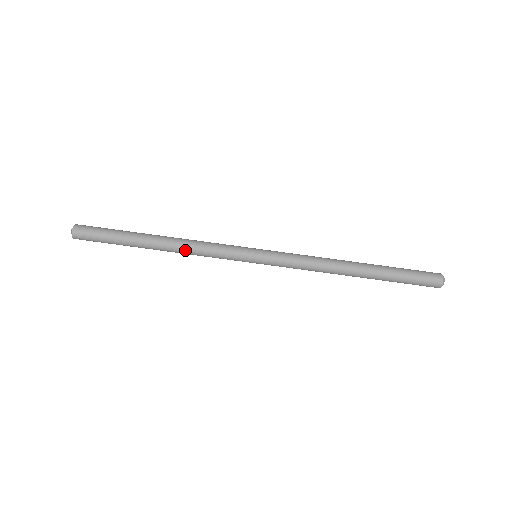
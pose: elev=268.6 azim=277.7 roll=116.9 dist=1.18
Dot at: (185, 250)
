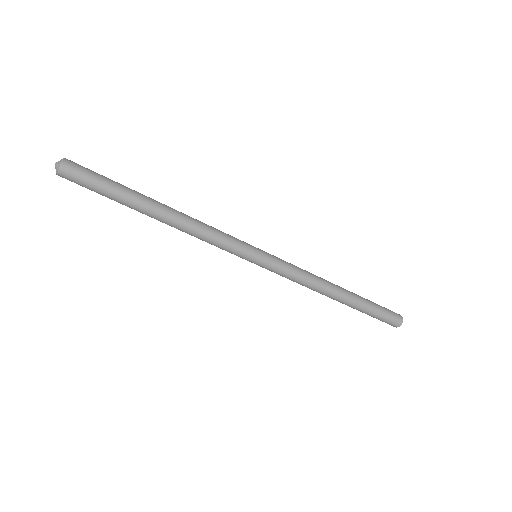
Dot at: occluded
